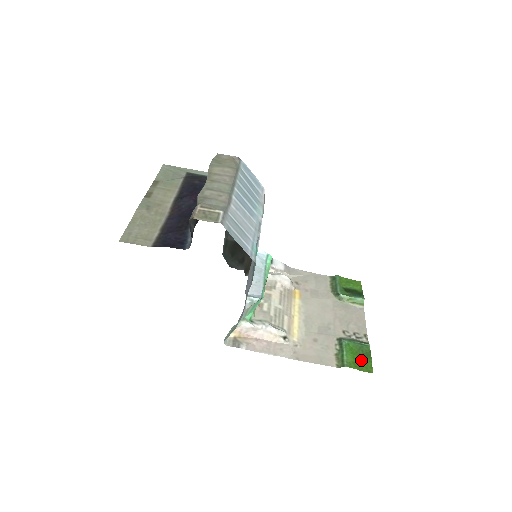
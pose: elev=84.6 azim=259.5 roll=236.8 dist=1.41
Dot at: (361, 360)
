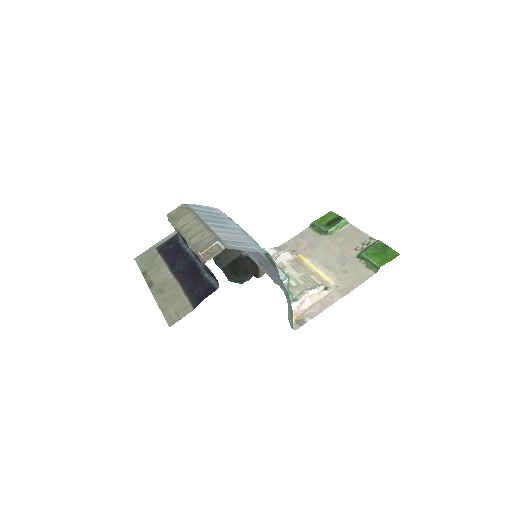
Dot at: (385, 254)
